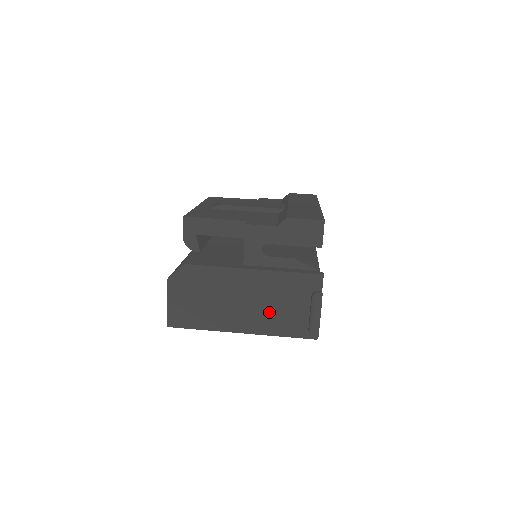
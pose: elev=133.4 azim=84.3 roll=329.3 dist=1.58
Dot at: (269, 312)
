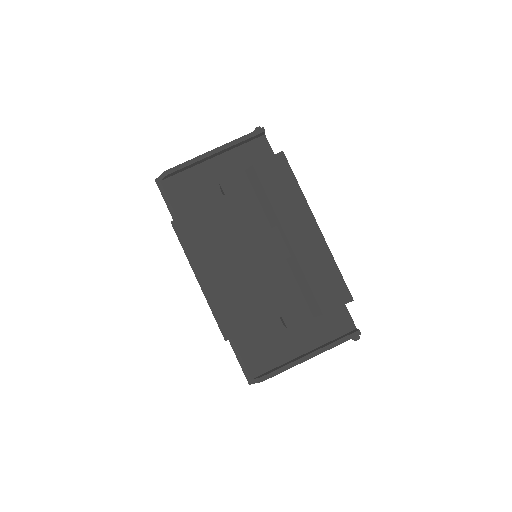
Dot at: occluded
